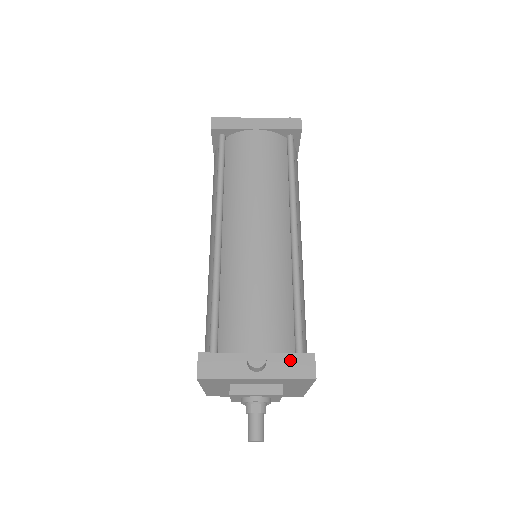
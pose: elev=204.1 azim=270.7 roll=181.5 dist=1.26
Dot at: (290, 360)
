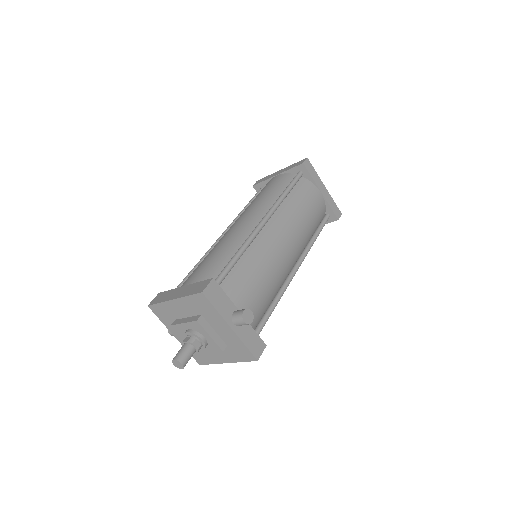
Dot at: (253, 336)
